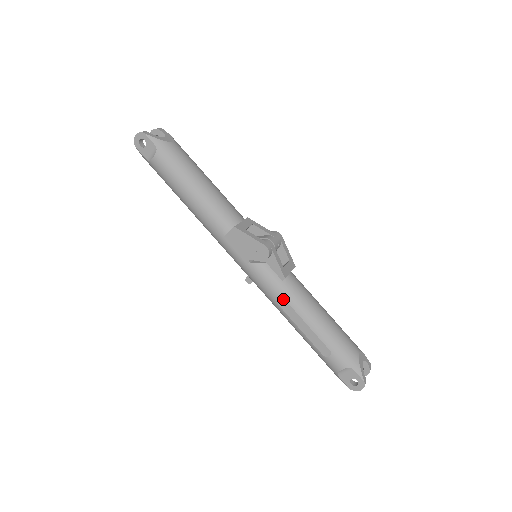
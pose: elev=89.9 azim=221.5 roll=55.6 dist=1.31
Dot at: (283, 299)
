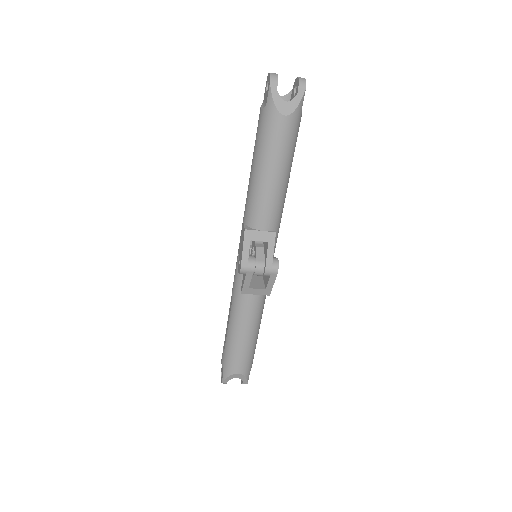
Dot at: (232, 297)
